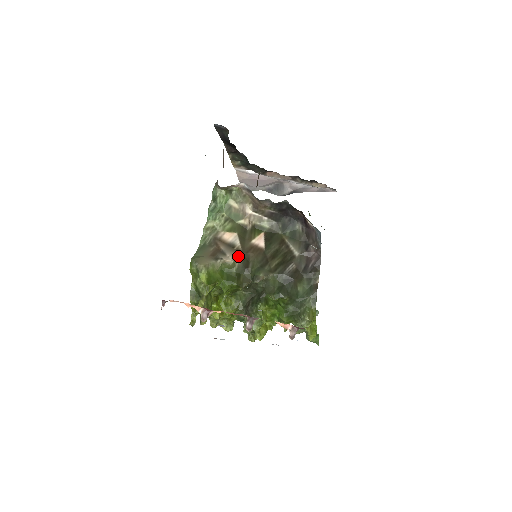
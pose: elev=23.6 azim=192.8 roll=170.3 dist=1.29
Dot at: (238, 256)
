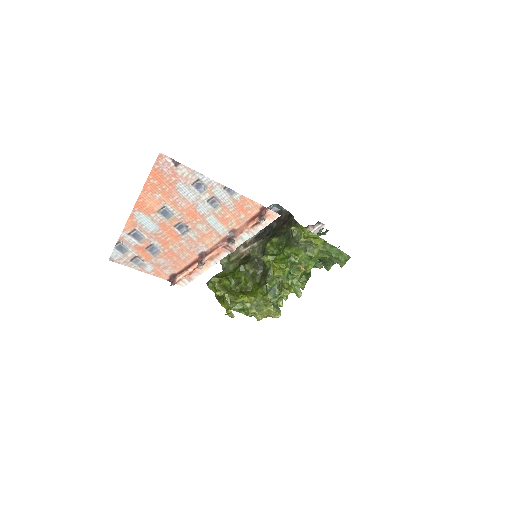
Dot at: (238, 260)
